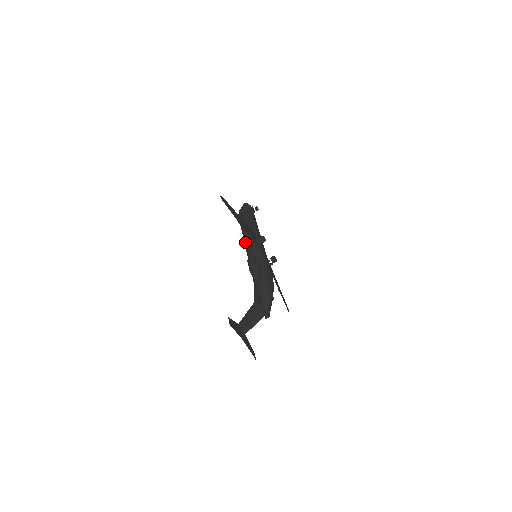
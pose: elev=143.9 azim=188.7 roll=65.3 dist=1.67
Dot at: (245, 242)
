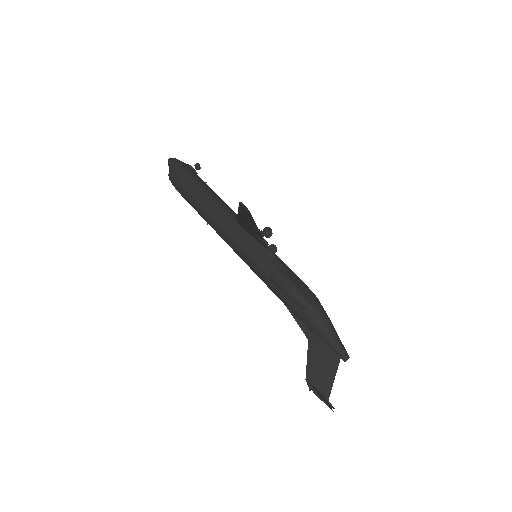
Dot at: (226, 237)
